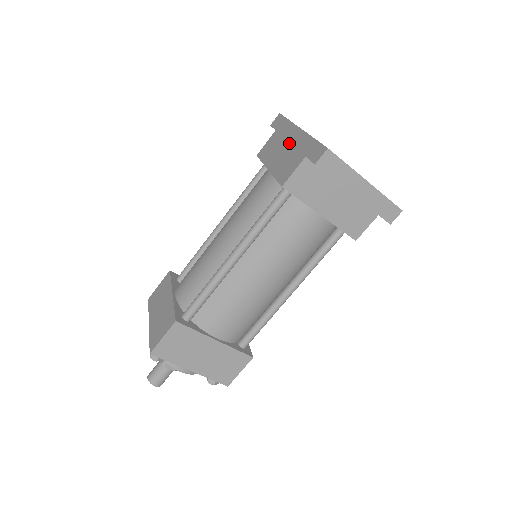
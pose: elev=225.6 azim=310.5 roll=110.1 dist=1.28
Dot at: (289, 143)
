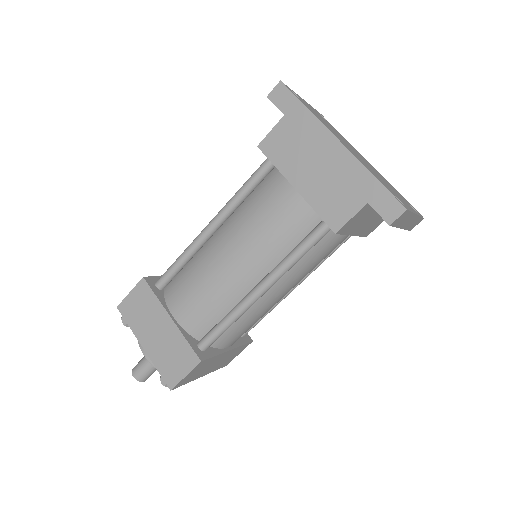
Dot at: (325, 160)
